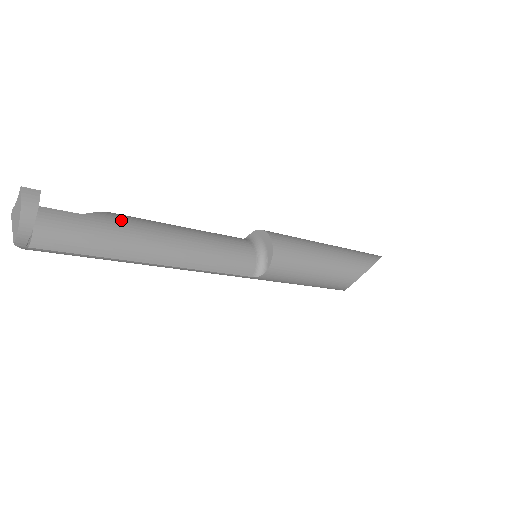
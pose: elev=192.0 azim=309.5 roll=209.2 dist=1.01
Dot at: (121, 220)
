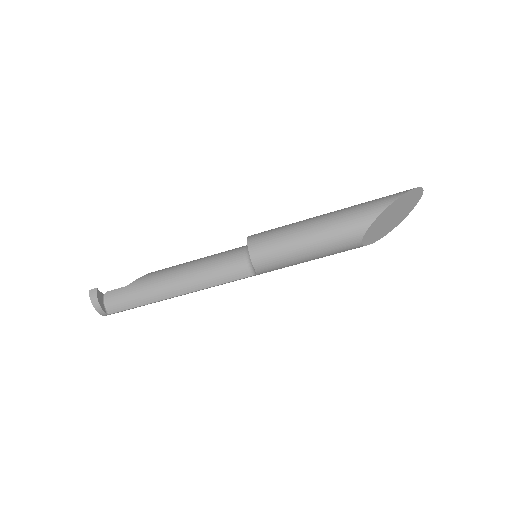
Dot at: (148, 279)
